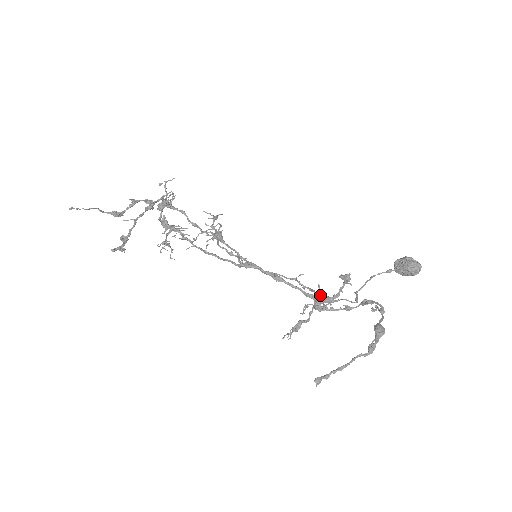
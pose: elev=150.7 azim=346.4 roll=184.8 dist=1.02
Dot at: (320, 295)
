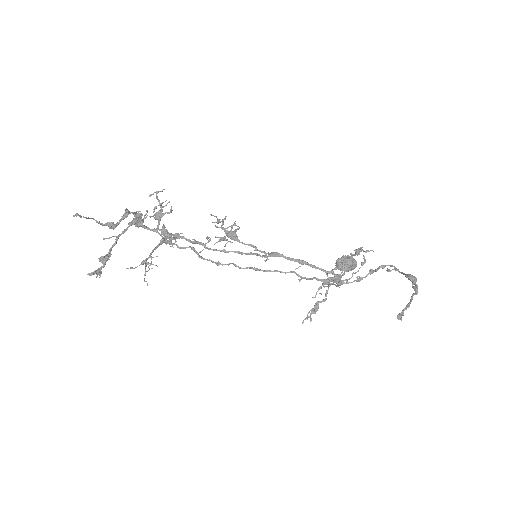
Dot at: (323, 279)
